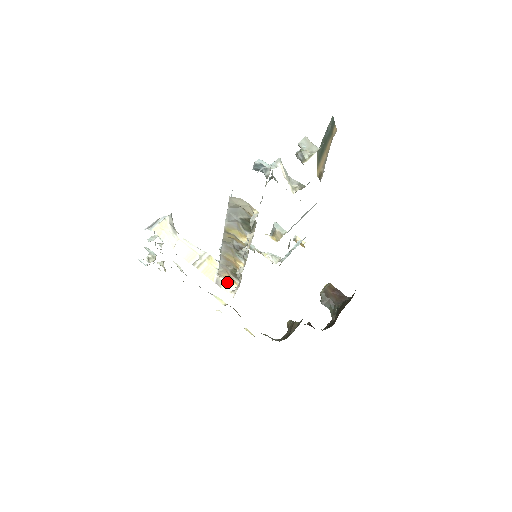
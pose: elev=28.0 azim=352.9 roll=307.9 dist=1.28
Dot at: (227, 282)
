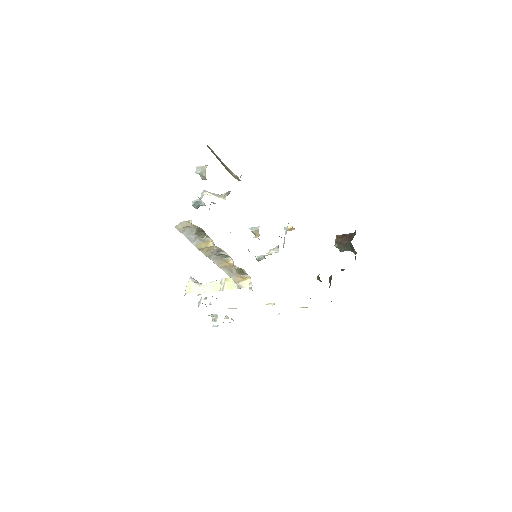
Dot at: (244, 282)
